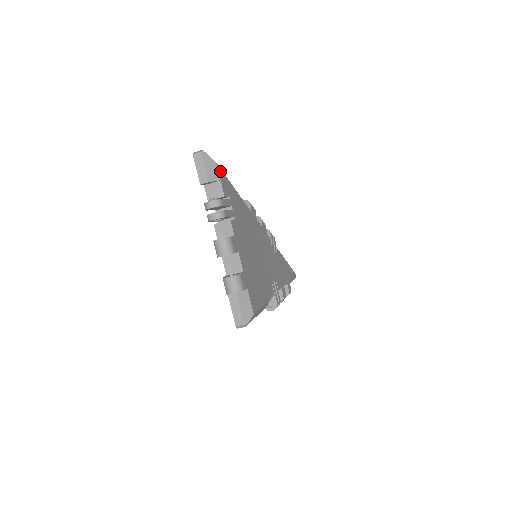
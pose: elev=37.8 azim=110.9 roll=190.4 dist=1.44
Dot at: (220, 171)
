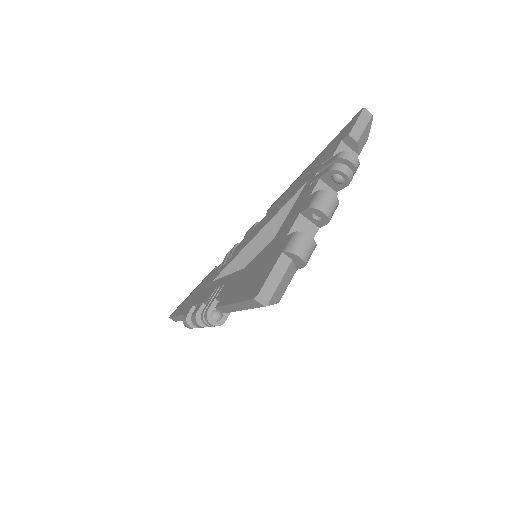
Dot at: occluded
